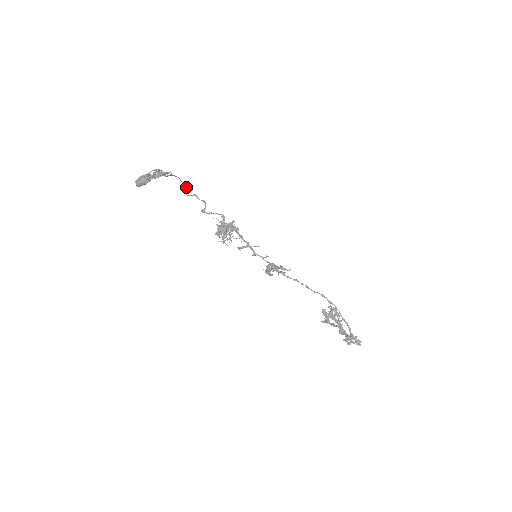
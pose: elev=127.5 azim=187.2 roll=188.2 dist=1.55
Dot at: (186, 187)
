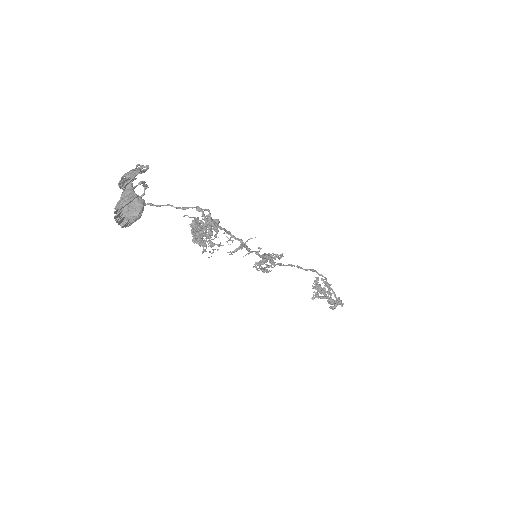
Dot at: occluded
